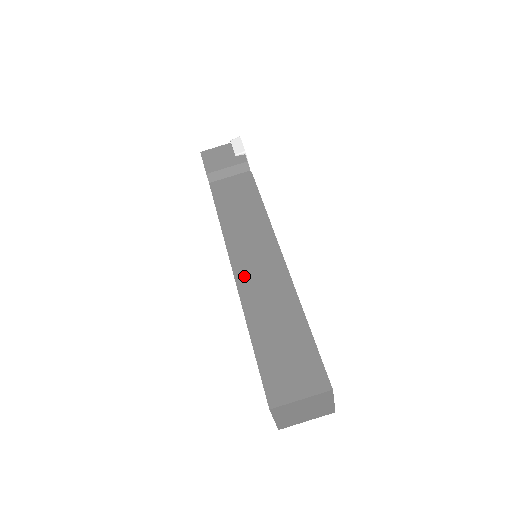
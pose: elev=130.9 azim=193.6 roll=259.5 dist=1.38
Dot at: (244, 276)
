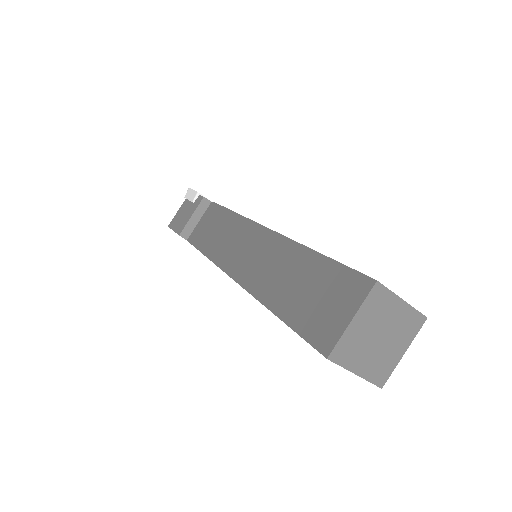
Dot at: (243, 273)
